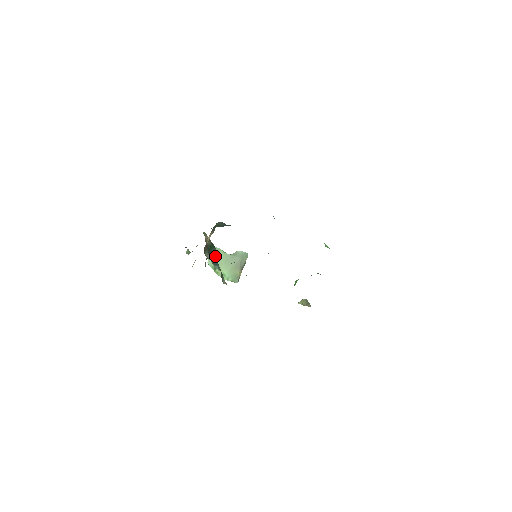
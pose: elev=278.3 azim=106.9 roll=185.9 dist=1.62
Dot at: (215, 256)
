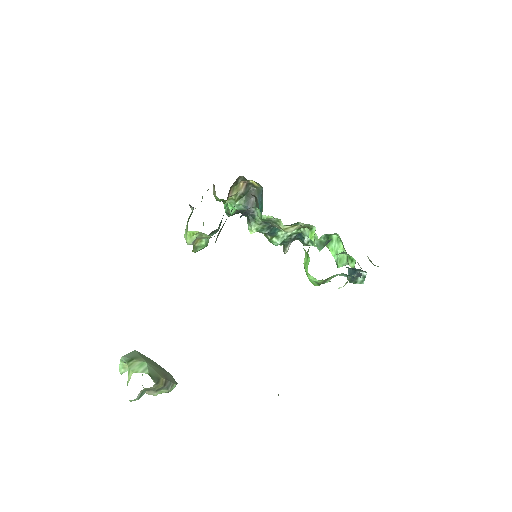
Dot at: (220, 223)
